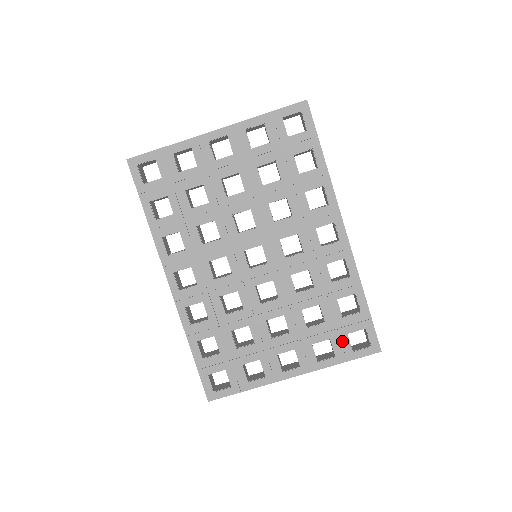
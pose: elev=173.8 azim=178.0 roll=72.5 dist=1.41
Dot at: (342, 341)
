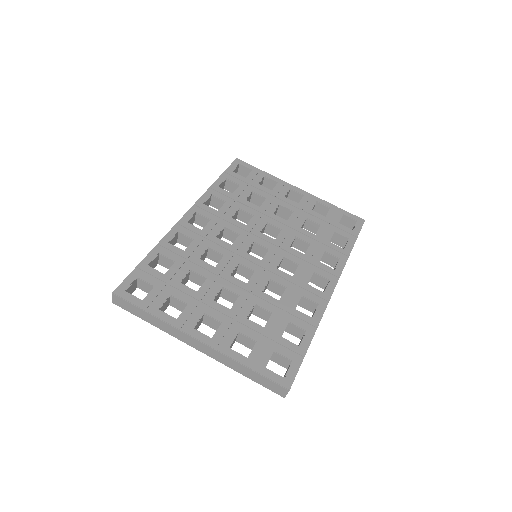
Dot at: (265, 352)
